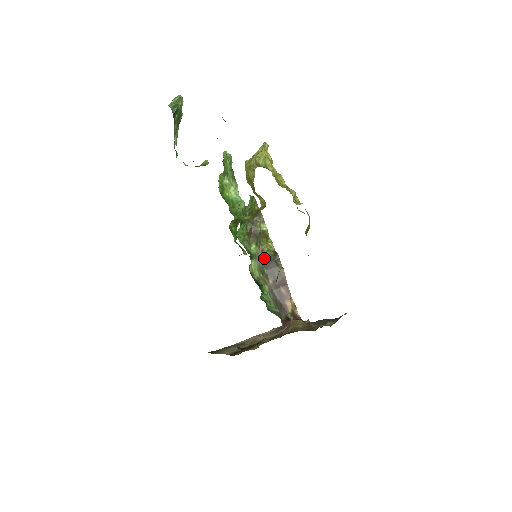
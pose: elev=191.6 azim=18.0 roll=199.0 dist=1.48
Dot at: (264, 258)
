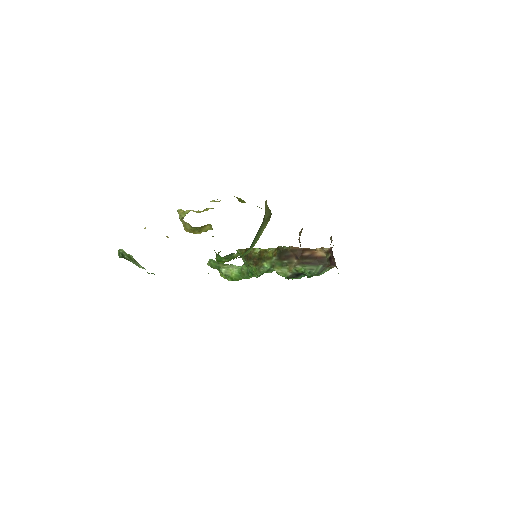
Dot at: (276, 259)
